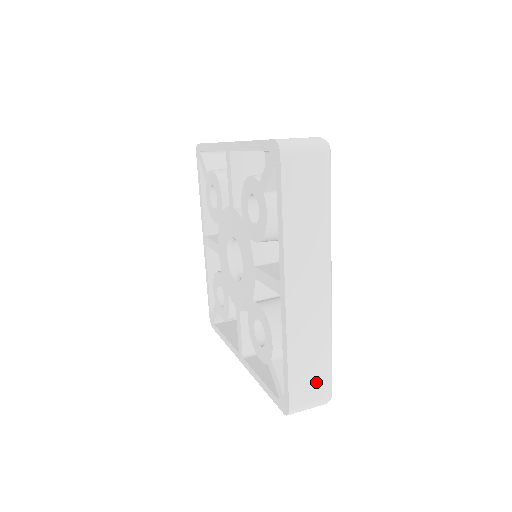
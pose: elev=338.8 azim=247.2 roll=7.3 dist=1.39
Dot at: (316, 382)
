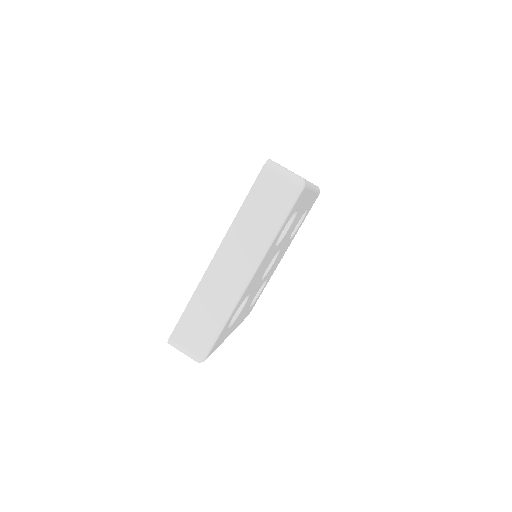
Dot at: (197, 337)
